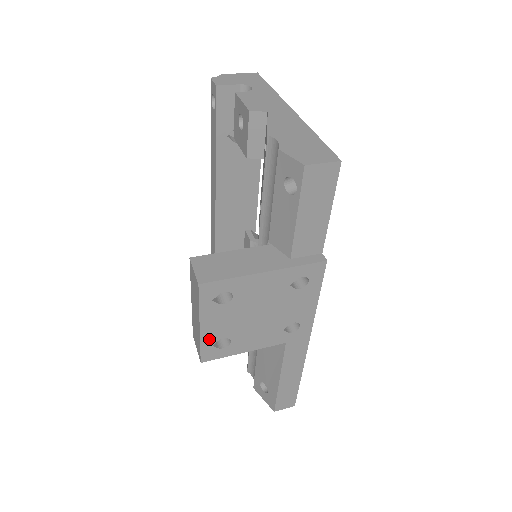
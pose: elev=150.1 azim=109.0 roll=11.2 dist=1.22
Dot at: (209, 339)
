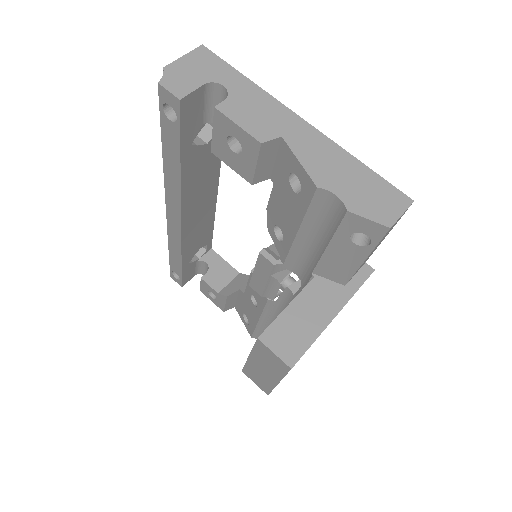
Dot at: occluded
